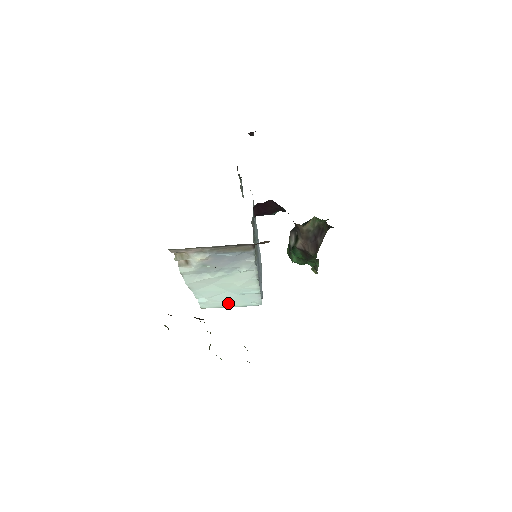
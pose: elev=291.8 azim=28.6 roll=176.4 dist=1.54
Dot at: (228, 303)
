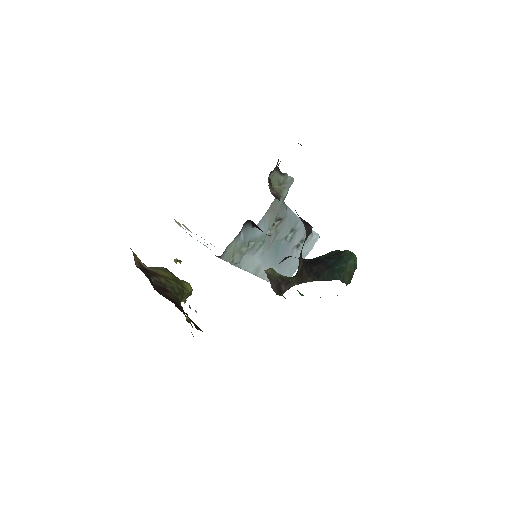
Dot at: occluded
